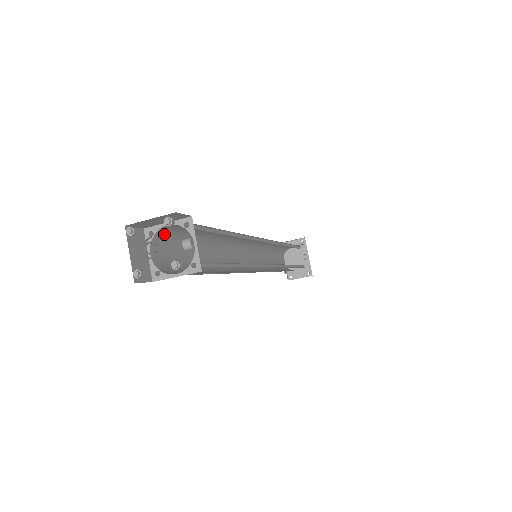
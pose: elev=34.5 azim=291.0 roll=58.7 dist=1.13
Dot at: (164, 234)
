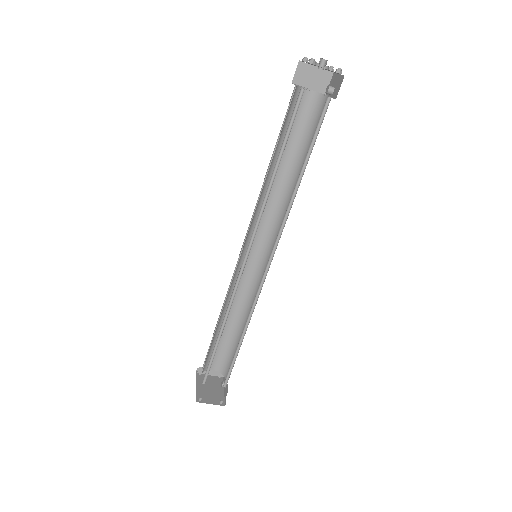
Dot at: (296, 98)
